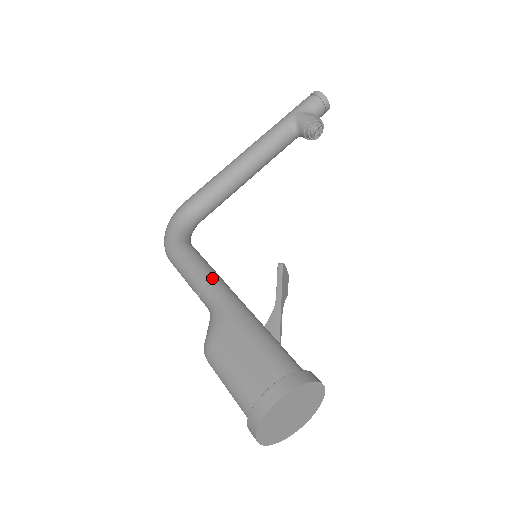
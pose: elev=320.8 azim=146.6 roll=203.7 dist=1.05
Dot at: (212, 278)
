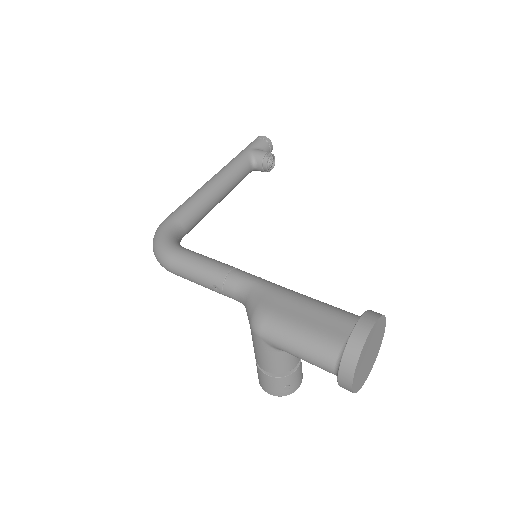
Dot at: (233, 267)
